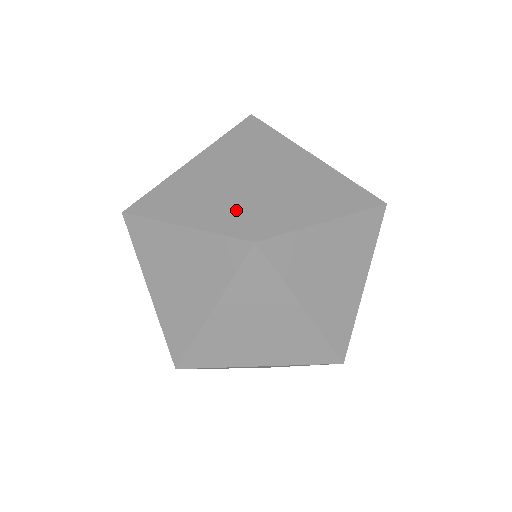
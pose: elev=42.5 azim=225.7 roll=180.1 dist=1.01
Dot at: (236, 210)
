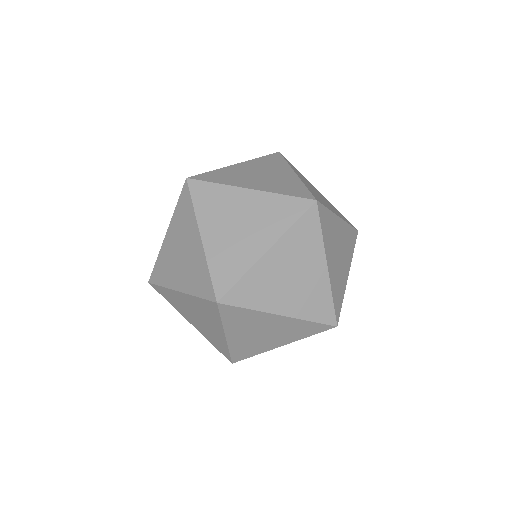
Dot at: occluded
